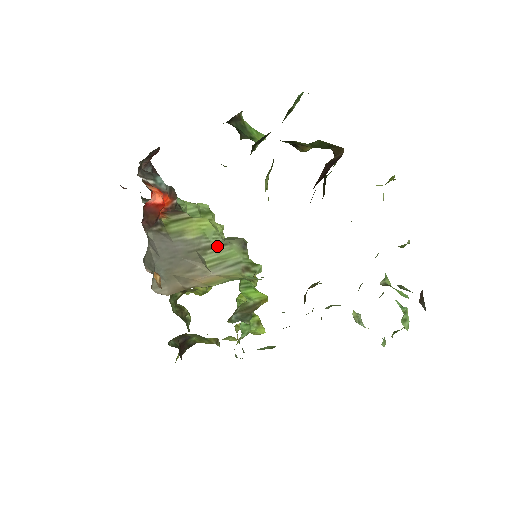
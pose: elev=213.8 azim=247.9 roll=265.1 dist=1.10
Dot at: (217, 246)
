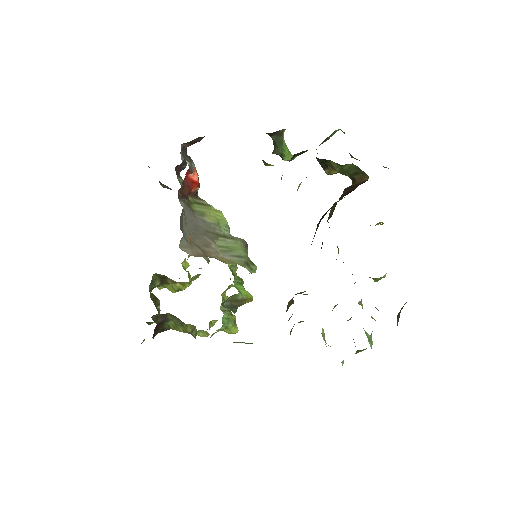
Dot at: (226, 237)
